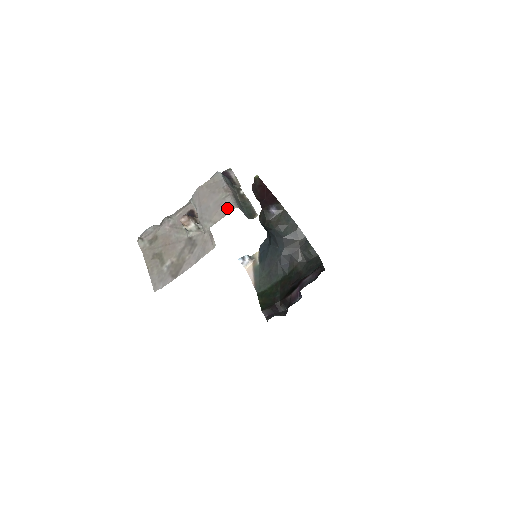
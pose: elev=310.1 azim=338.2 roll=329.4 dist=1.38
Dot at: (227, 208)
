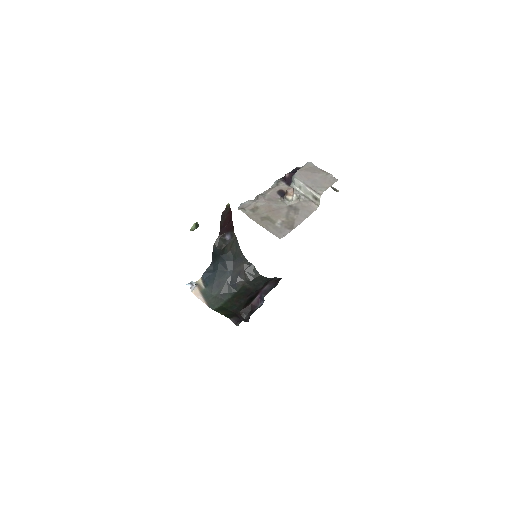
Dot at: (332, 180)
